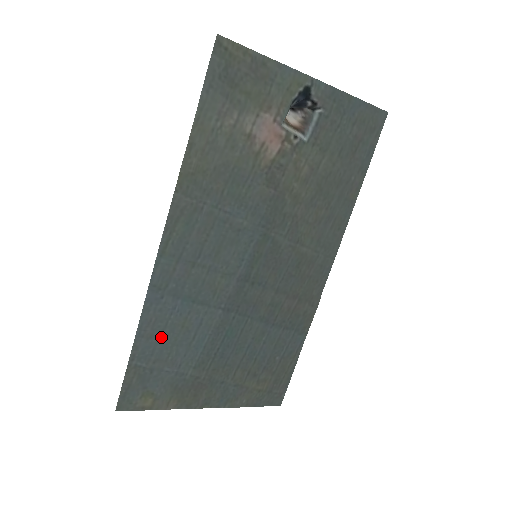
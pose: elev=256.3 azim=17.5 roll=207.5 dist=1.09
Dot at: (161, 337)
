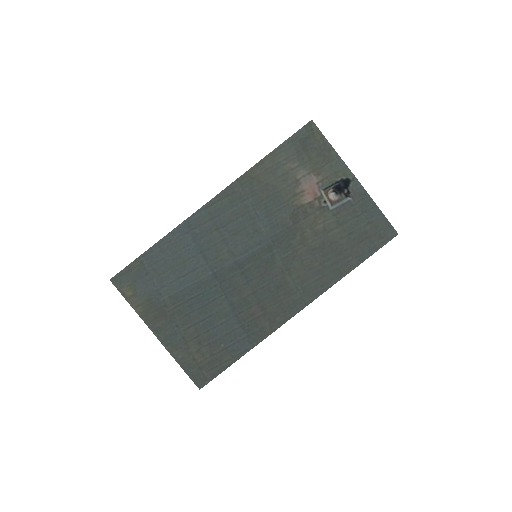
Dot at: (168, 257)
